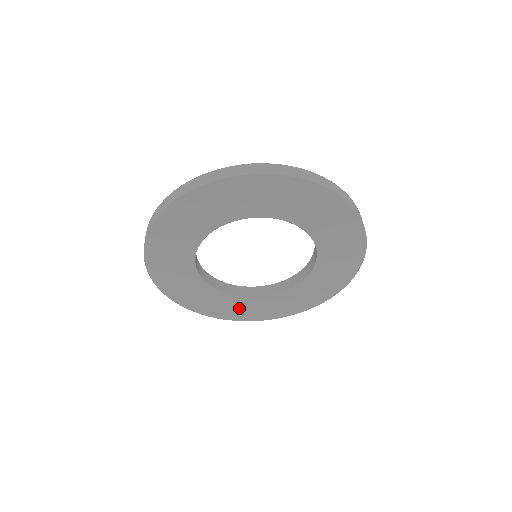
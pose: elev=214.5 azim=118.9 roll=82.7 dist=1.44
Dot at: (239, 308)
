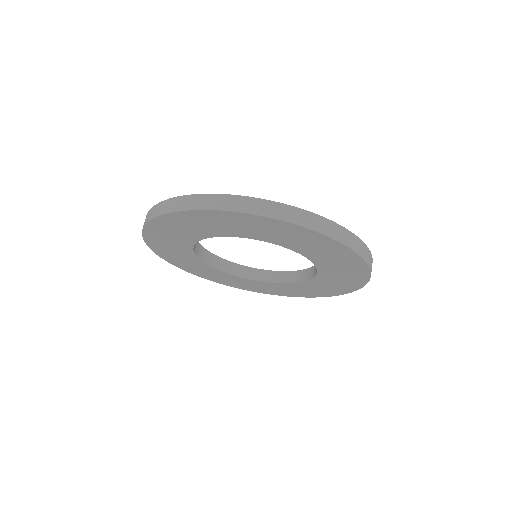
Dot at: (295, 290)
